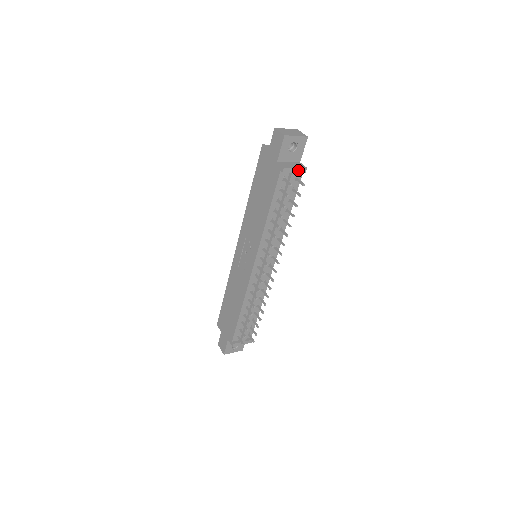
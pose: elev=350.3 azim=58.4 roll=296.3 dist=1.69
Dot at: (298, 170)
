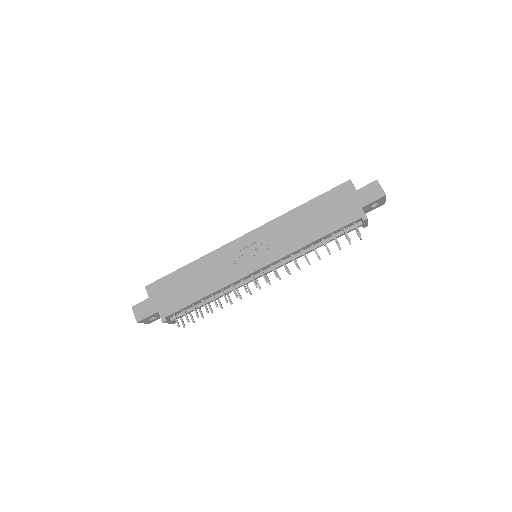
Dot at: (365, 224)
